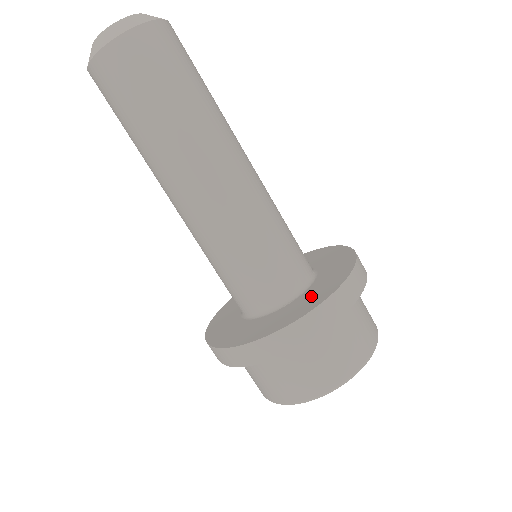
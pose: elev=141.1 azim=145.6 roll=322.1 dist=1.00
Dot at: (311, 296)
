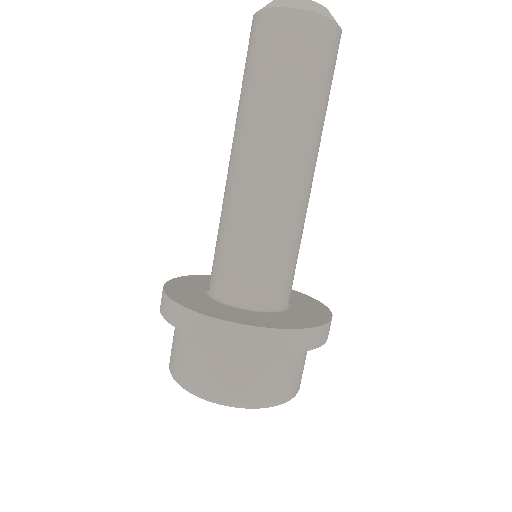
Dot at: (257, 317)
